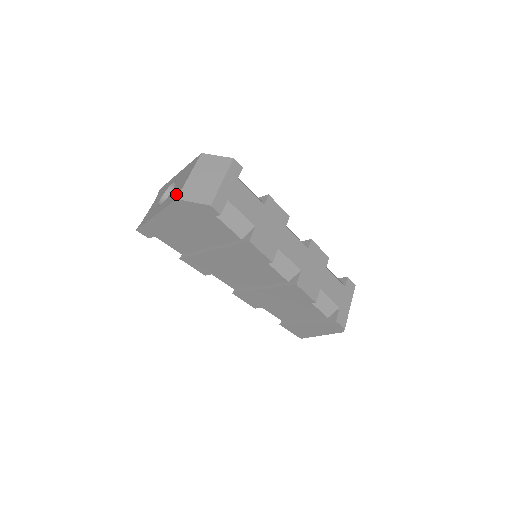
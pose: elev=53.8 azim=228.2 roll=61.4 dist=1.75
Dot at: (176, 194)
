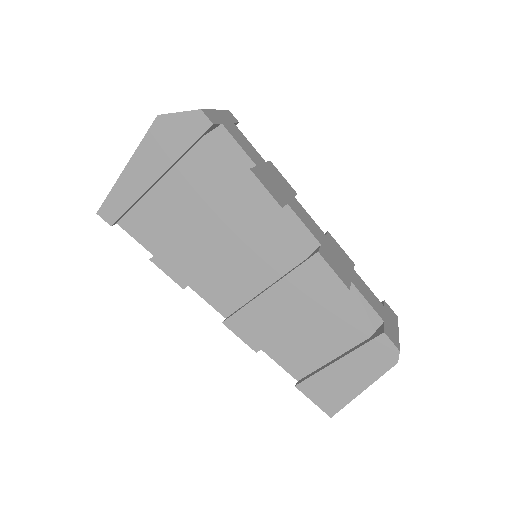
Dot at: occluded
